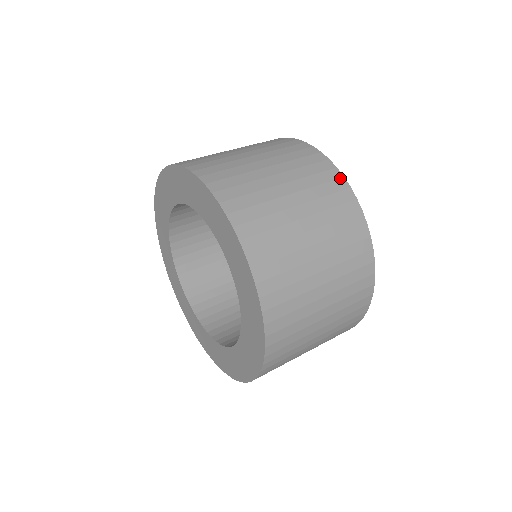
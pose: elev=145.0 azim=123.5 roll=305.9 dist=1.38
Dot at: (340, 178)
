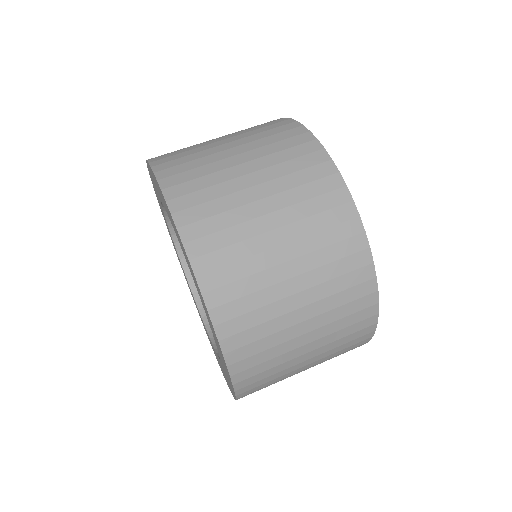
Dot at: (373, 305)
